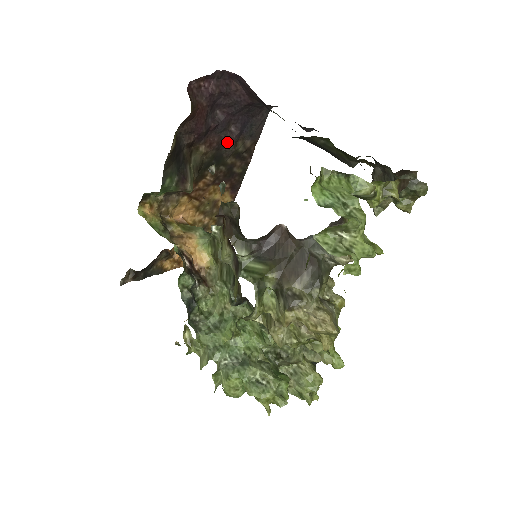
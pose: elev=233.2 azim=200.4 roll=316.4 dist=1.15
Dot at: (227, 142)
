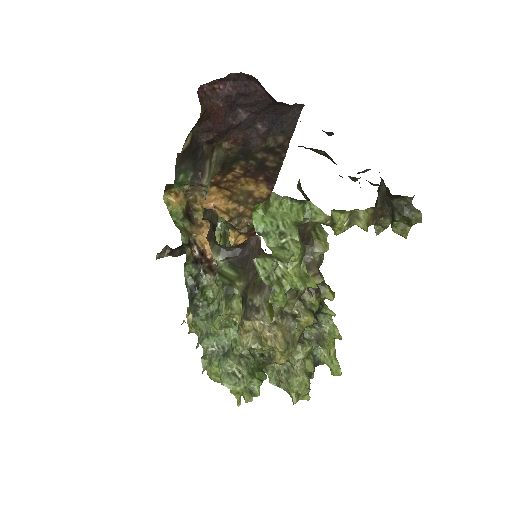
Dot at: (254, 138)
